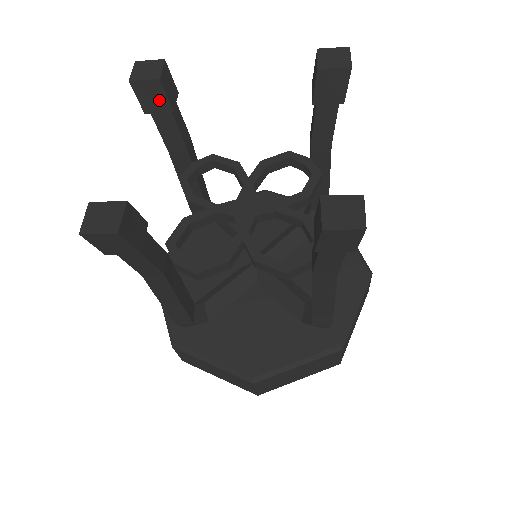
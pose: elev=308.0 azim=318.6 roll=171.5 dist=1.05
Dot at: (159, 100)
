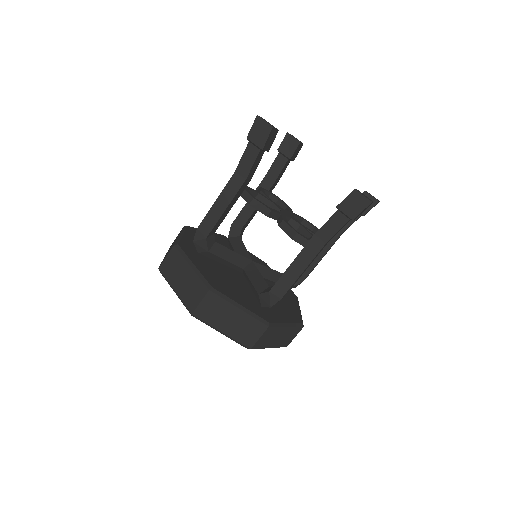
Dot at: (290, 150)
